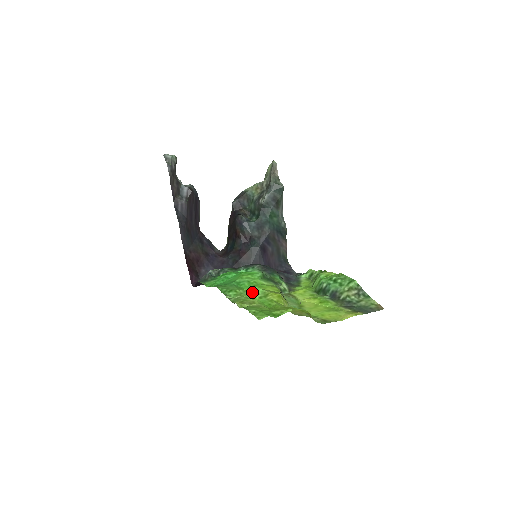
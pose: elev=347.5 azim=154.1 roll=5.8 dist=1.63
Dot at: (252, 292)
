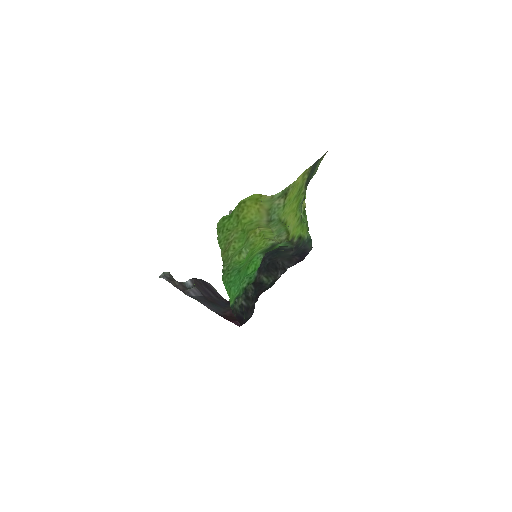
Dot at: (240, 250)
